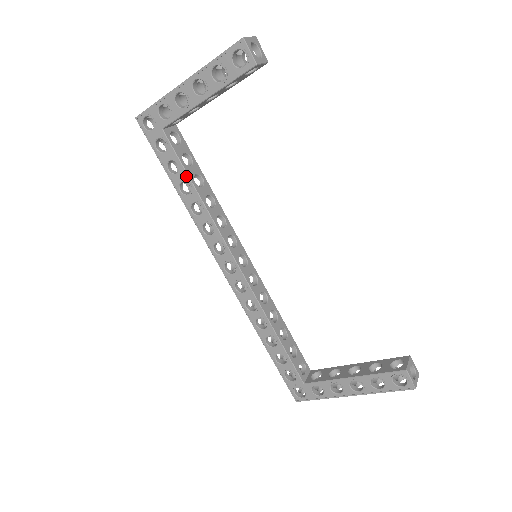
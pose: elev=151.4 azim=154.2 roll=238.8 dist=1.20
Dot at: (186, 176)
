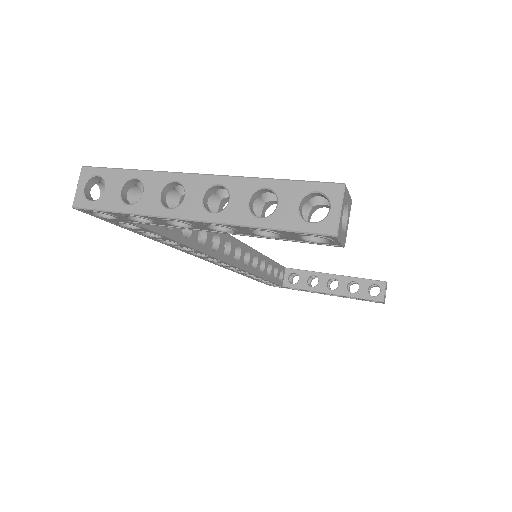
Dot at: (173, 241)
